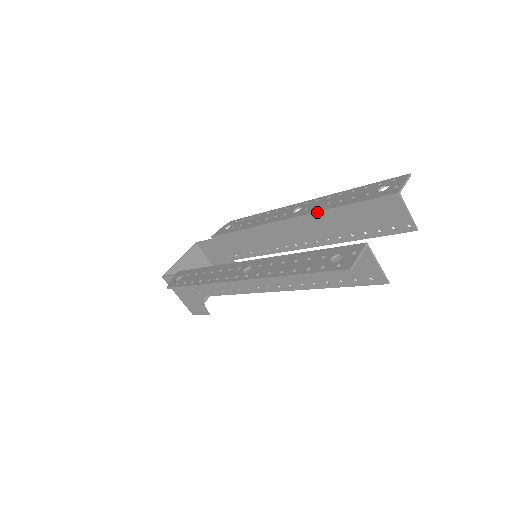
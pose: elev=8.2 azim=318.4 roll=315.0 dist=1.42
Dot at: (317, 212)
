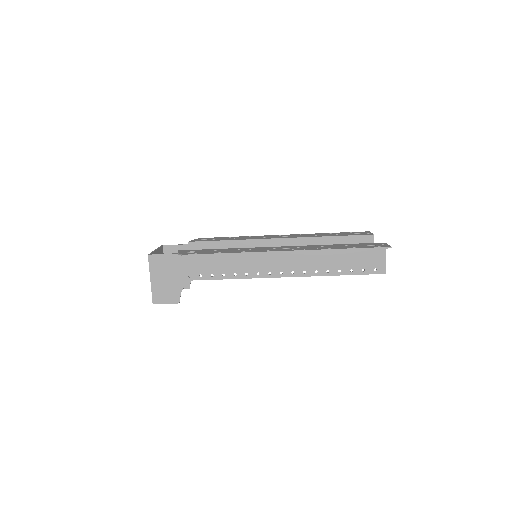
Dot at: (311, 237)
